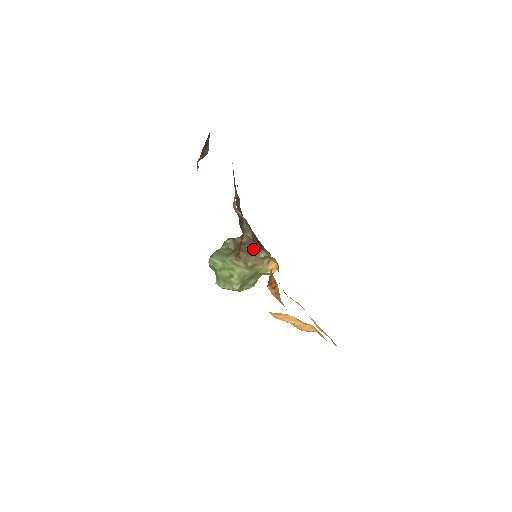
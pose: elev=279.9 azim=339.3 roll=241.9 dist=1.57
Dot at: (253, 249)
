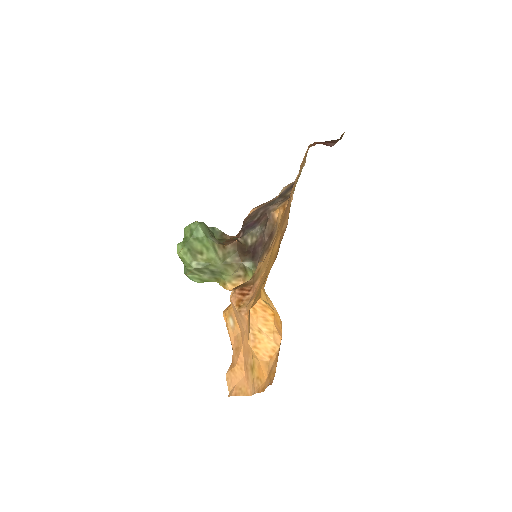
Dot at: (243, 253)
